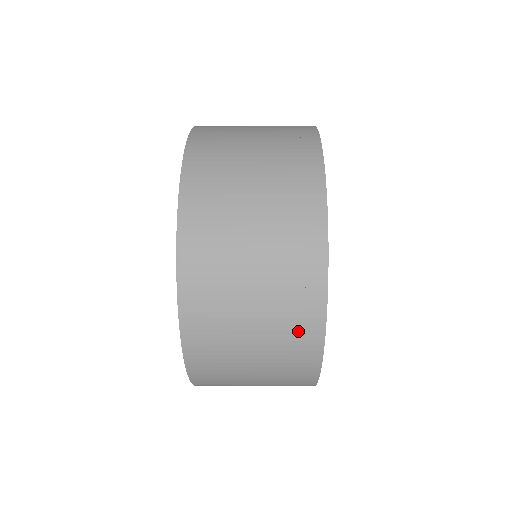
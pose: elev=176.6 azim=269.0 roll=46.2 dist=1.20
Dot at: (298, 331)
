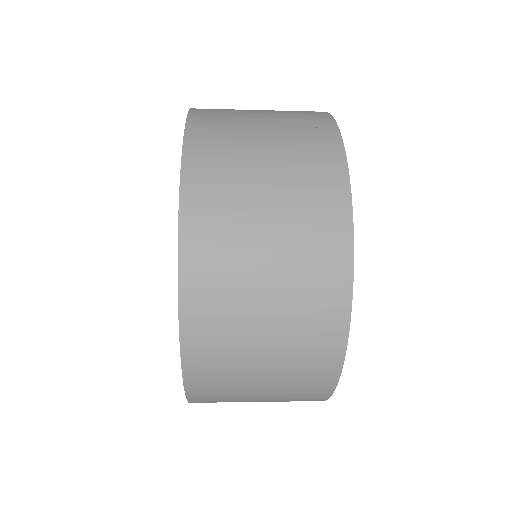
Dot at: (317, 162)
